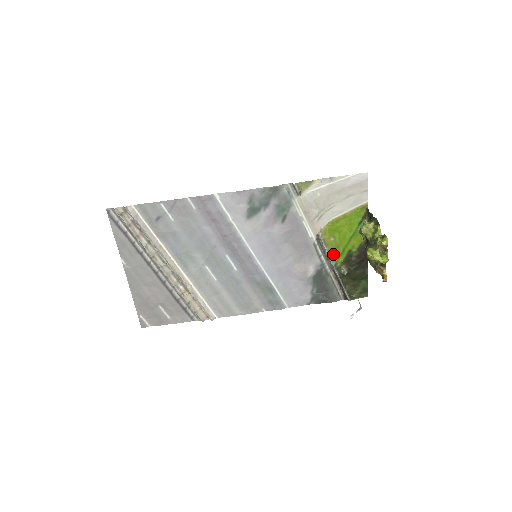
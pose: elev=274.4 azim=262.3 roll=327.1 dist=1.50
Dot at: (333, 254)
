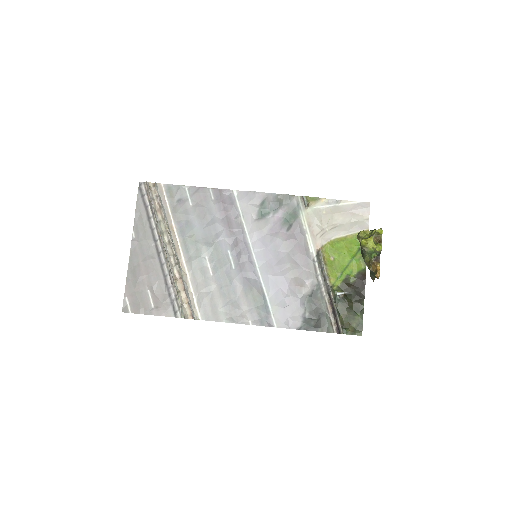
Dot at: (331, 275)
